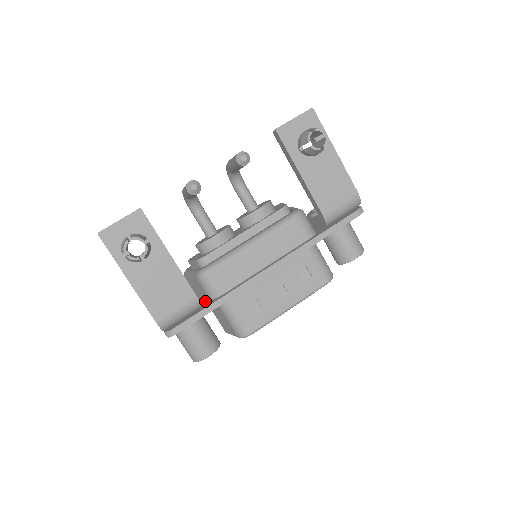
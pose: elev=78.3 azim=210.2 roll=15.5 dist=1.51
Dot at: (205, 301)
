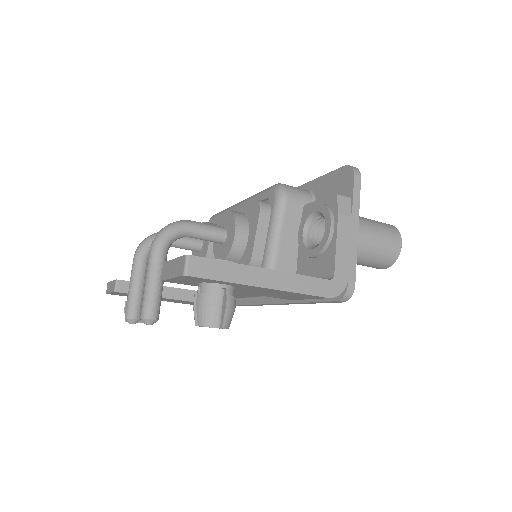
Dot at: occluded
